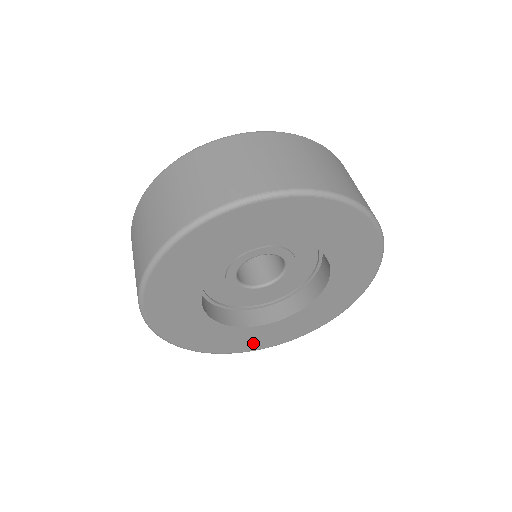
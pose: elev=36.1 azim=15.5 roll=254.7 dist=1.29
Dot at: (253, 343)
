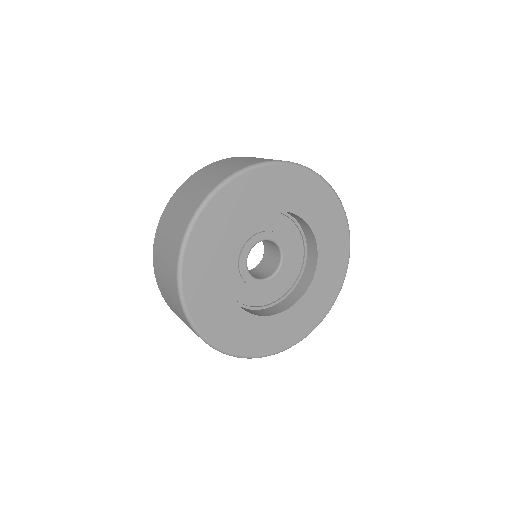
Dot at: (311, 318)
